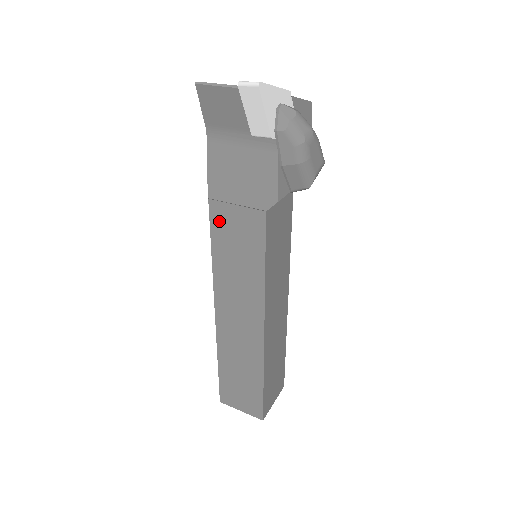
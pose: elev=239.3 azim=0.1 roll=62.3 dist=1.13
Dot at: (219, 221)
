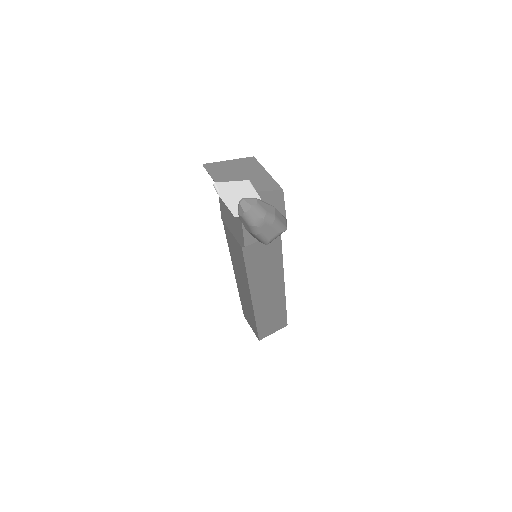
Dot at: (228, 233)
